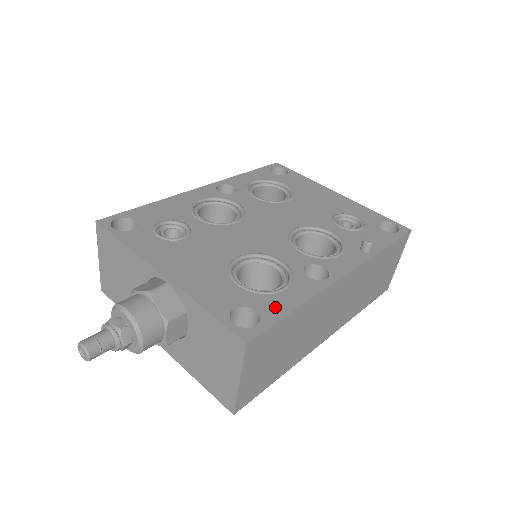
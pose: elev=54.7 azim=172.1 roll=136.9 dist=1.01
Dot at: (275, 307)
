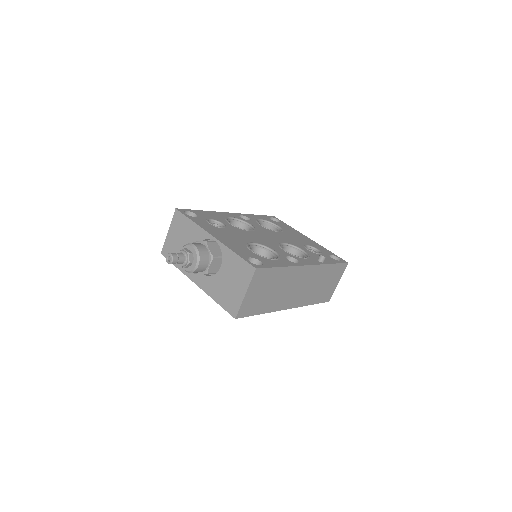
Dot at: (270, 263)
